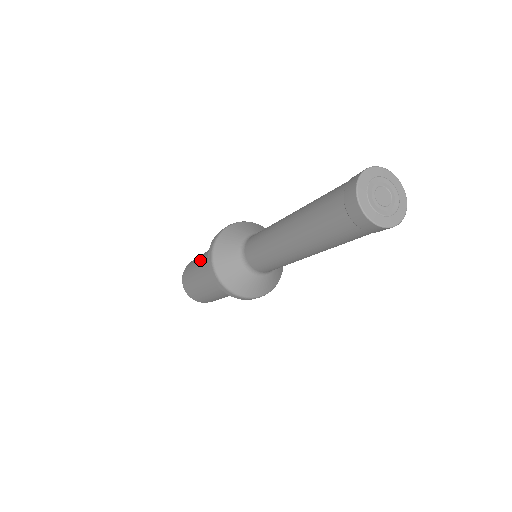
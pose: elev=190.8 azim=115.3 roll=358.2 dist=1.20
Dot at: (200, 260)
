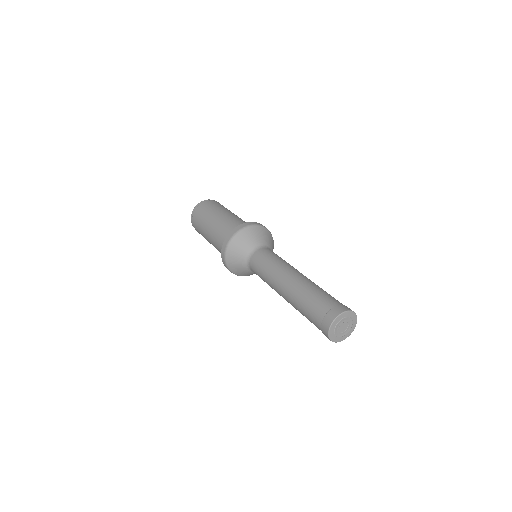
Dot at: (216, 218)
